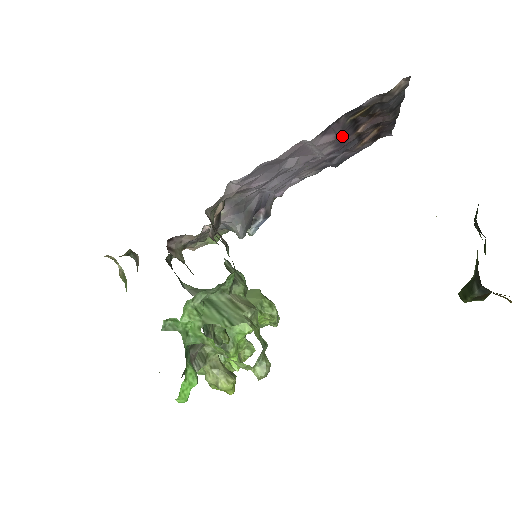
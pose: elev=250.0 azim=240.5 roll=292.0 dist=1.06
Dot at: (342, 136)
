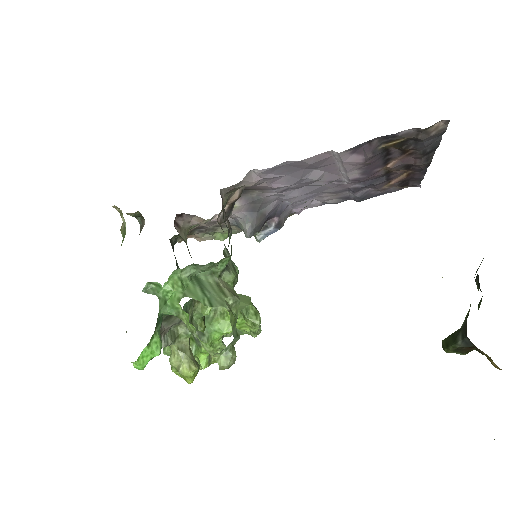
Dot at: (371, 164)
